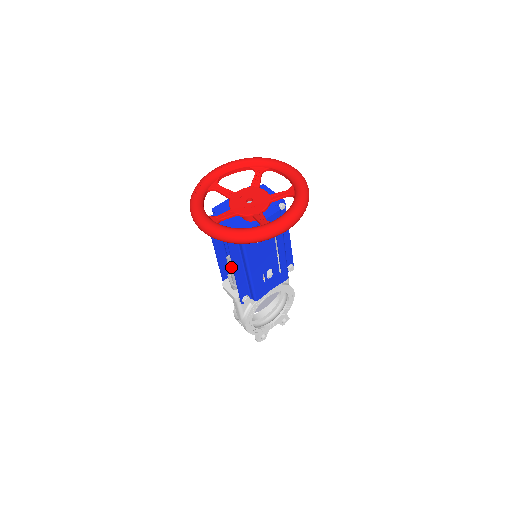
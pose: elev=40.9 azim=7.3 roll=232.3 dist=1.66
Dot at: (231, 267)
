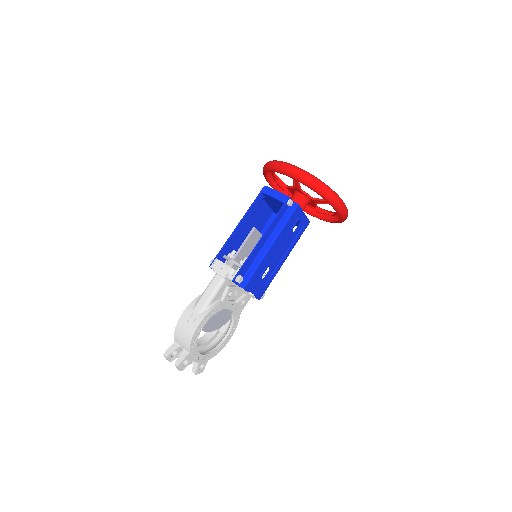
Dot at: (248, 240)
